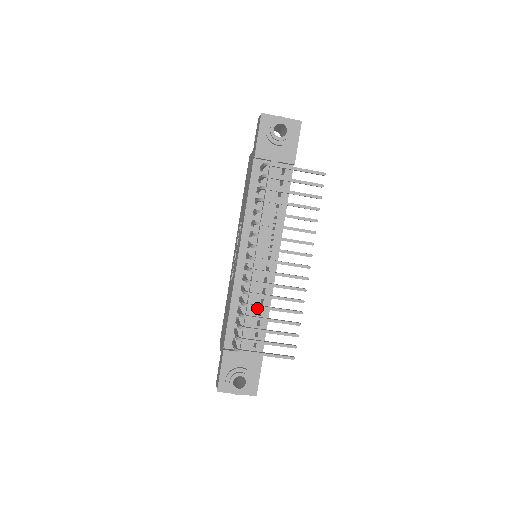
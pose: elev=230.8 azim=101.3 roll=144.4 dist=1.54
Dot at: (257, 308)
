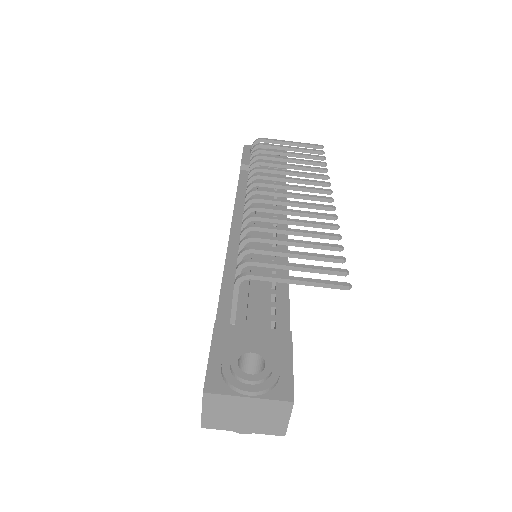
Dot at: (267, 281)
